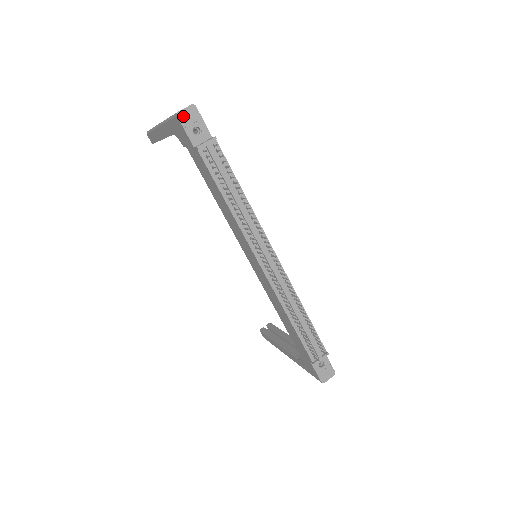
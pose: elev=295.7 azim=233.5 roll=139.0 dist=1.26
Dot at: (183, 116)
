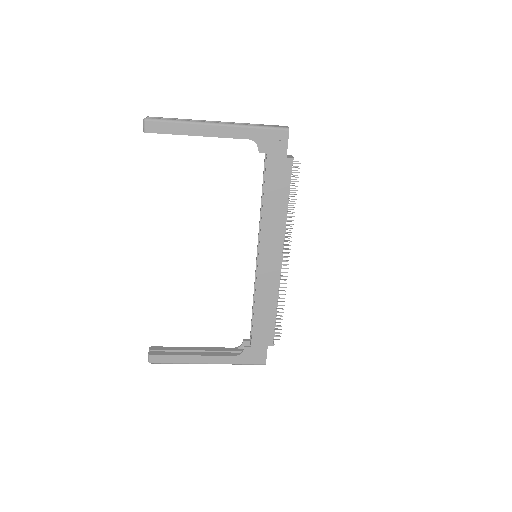
Dot at: (288, 132)
